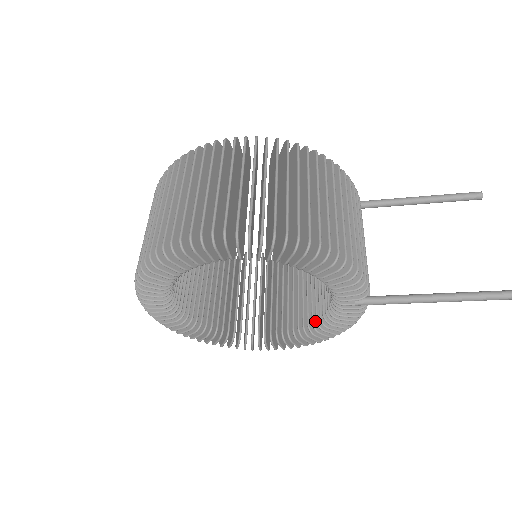
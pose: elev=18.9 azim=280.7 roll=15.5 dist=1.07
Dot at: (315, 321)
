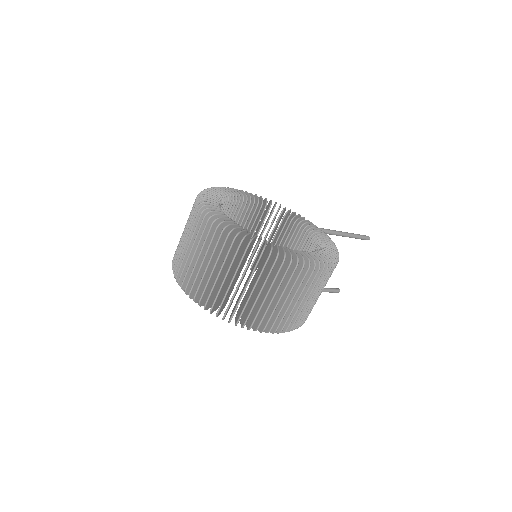
Dot at: occluded
